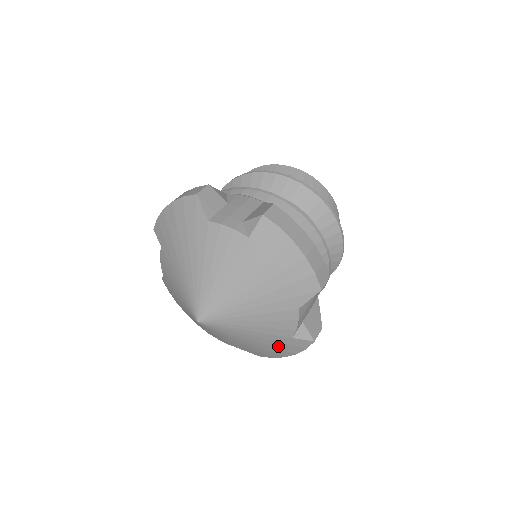
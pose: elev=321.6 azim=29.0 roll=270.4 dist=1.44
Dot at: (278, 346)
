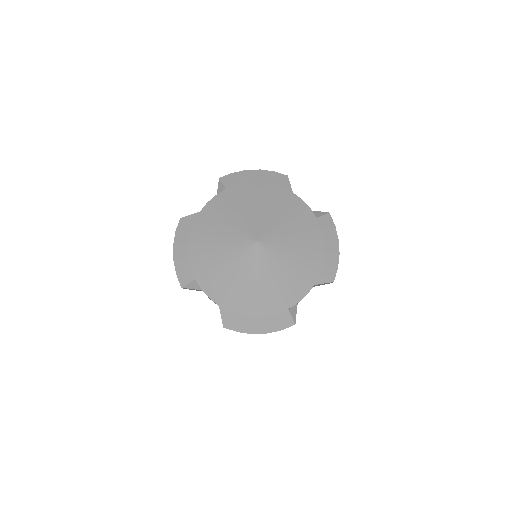
Dot at: (320, 236)
